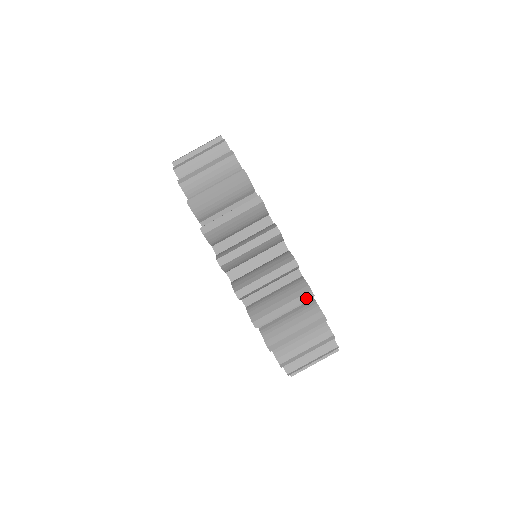
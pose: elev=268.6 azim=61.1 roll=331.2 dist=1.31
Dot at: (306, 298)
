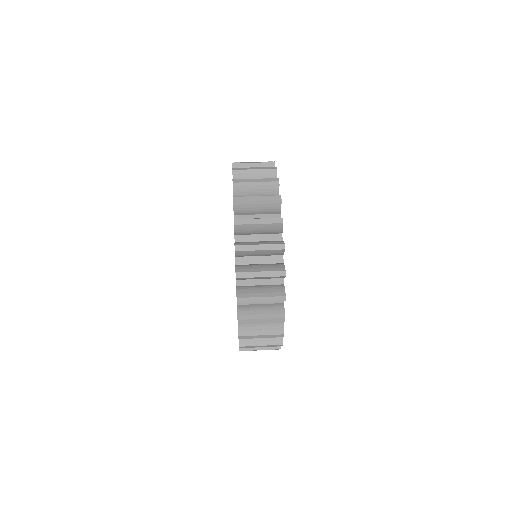
Dot at: (279, 321)
